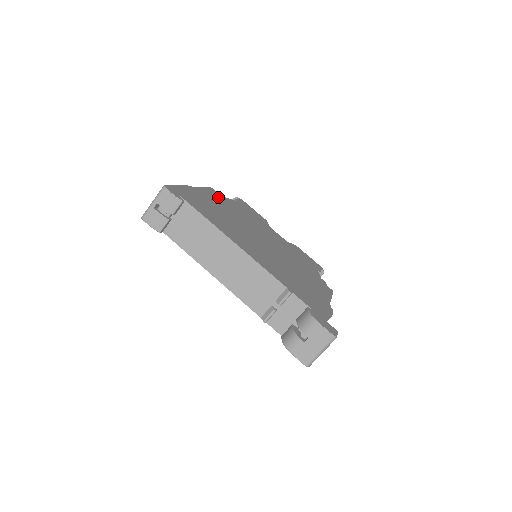
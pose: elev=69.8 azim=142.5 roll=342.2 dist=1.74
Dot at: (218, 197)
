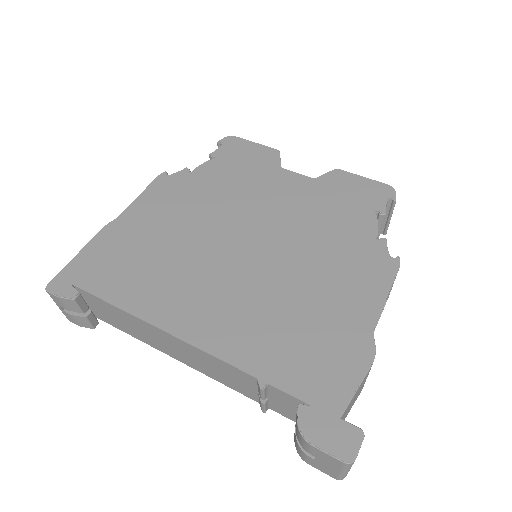
Dot at: (169, 192)
